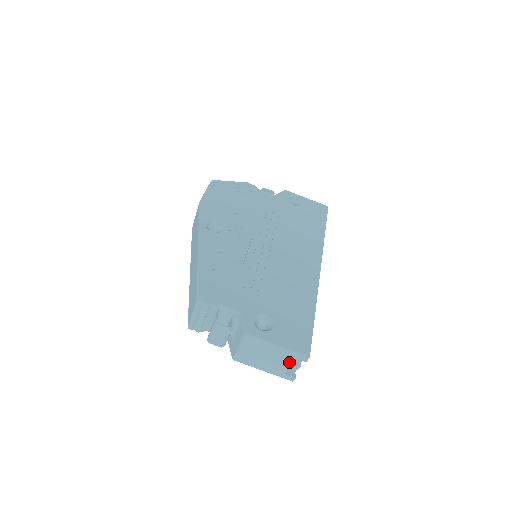
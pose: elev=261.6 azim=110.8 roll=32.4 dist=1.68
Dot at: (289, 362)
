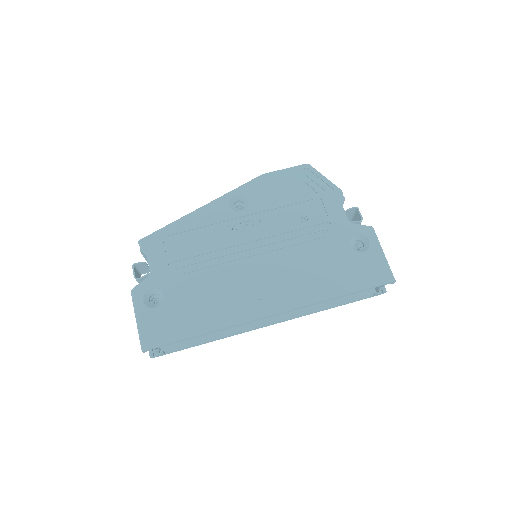
Dot at: occluded
